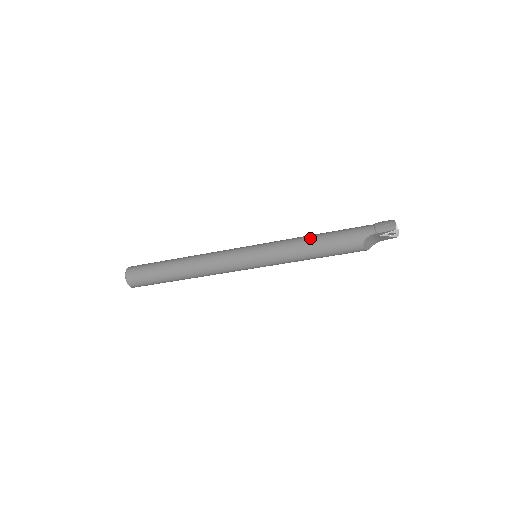
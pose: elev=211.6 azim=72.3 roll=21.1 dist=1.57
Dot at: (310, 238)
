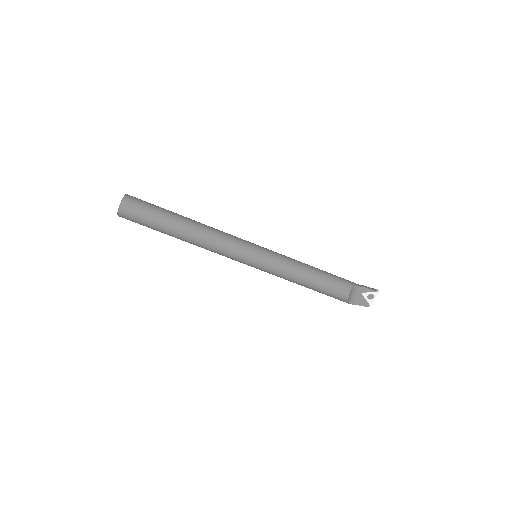
Dot at: occluded
